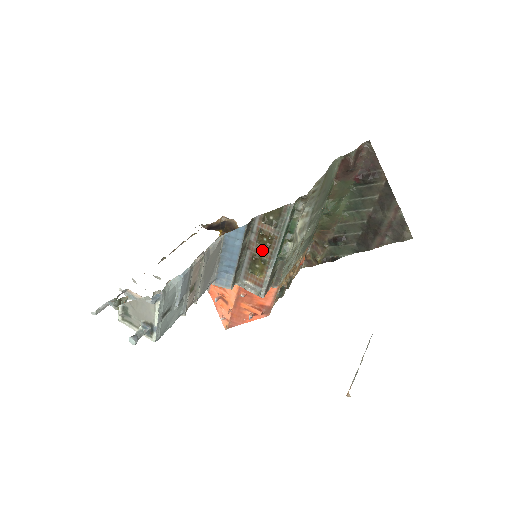
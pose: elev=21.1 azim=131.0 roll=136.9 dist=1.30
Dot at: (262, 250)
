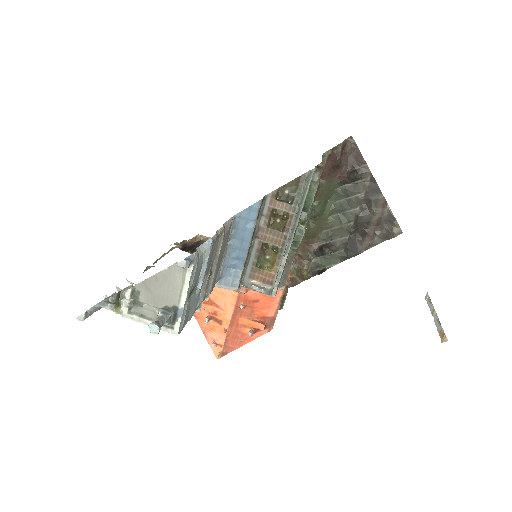
Dot at: (274, 236)
